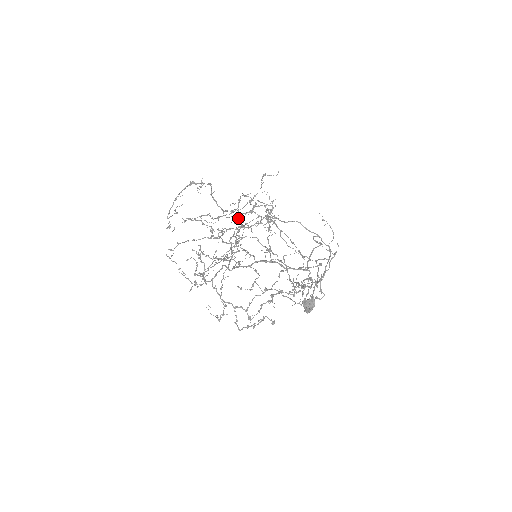
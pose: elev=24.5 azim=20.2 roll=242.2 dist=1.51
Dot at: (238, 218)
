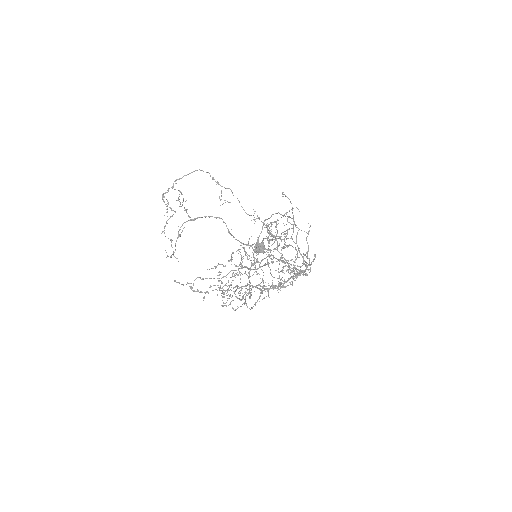
Dot at: (270, 256)
